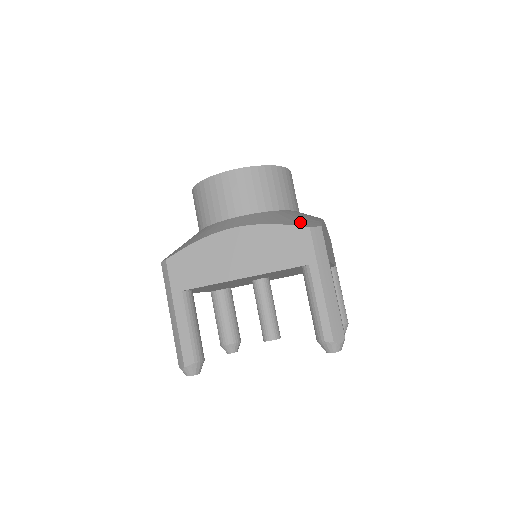
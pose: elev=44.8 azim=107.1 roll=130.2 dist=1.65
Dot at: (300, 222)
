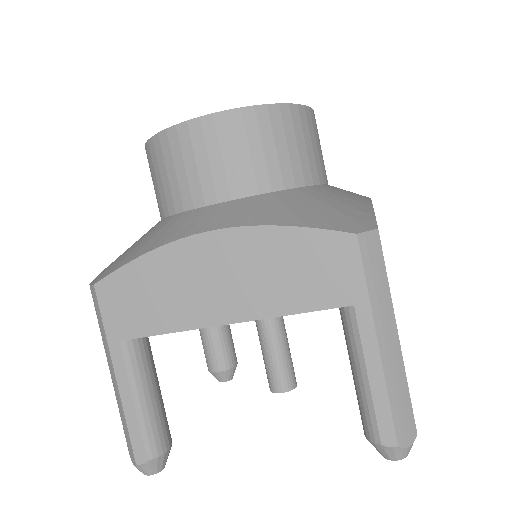
Dot at: (336, 219)
